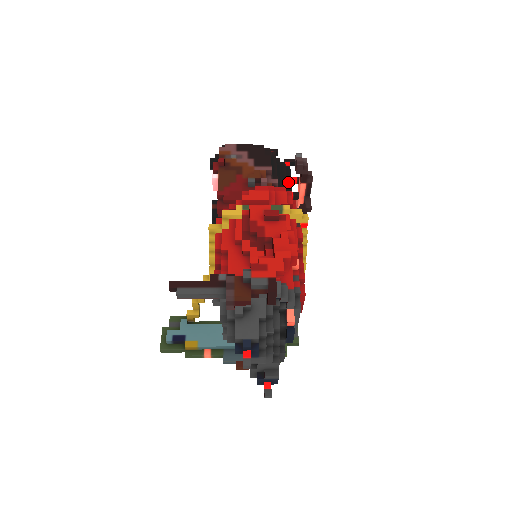
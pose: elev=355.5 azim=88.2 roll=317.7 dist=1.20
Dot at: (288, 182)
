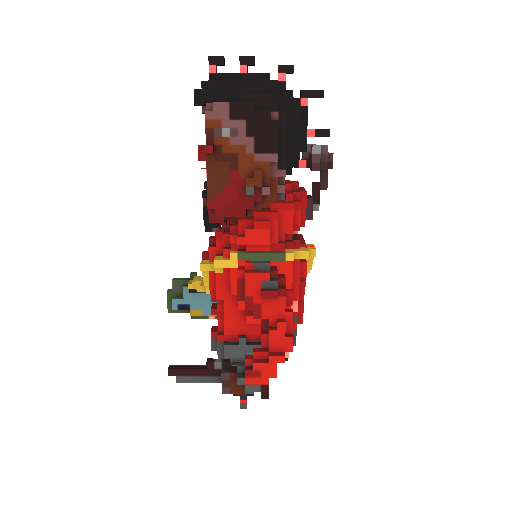
Dot at: (302, 141)
